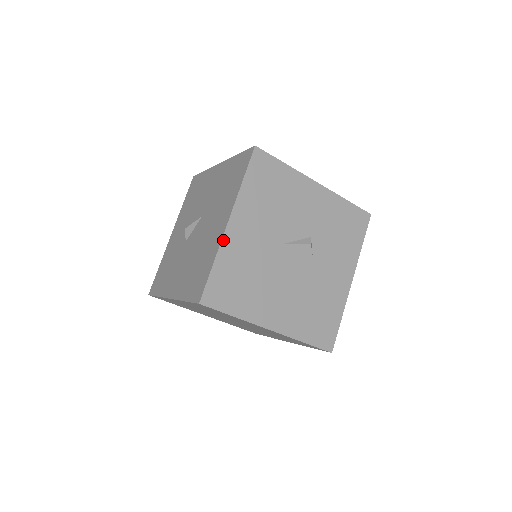
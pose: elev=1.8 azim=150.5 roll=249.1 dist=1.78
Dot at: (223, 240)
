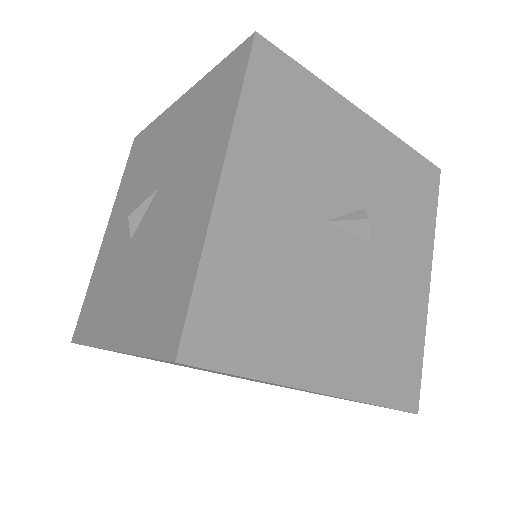
Dot at: (213, 217)
